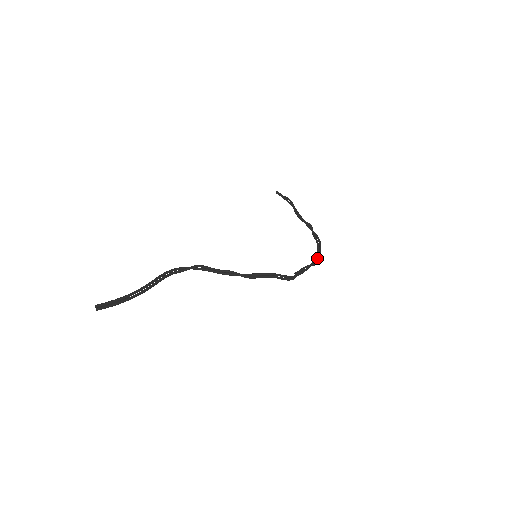
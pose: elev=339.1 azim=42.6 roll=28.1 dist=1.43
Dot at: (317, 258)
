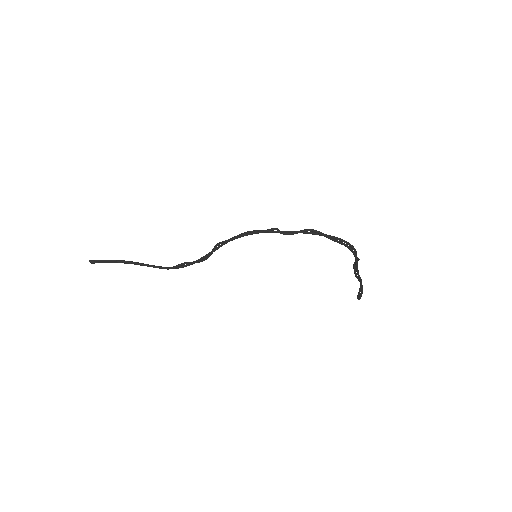
Dot at: (327, 235)
